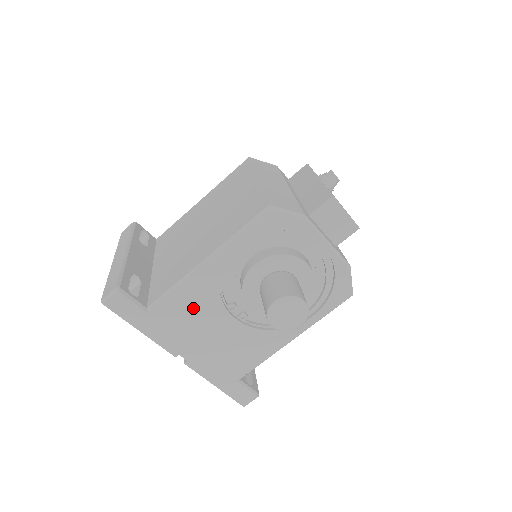
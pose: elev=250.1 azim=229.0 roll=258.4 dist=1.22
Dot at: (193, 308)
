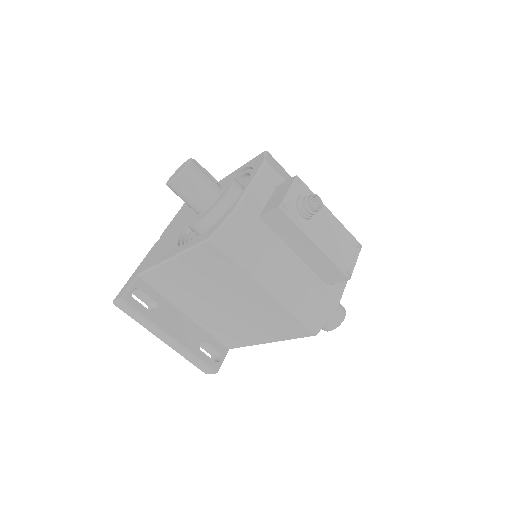
Dot at: occluded
